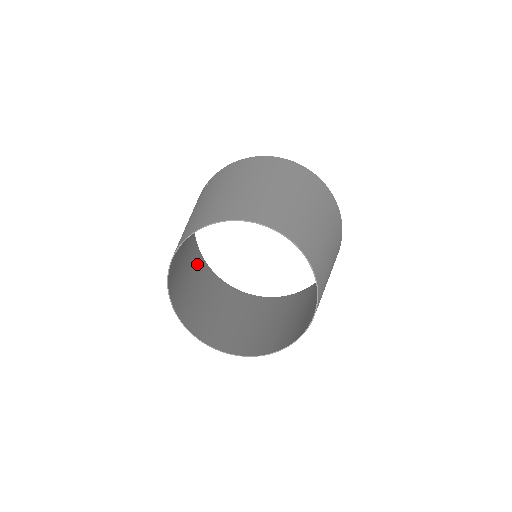
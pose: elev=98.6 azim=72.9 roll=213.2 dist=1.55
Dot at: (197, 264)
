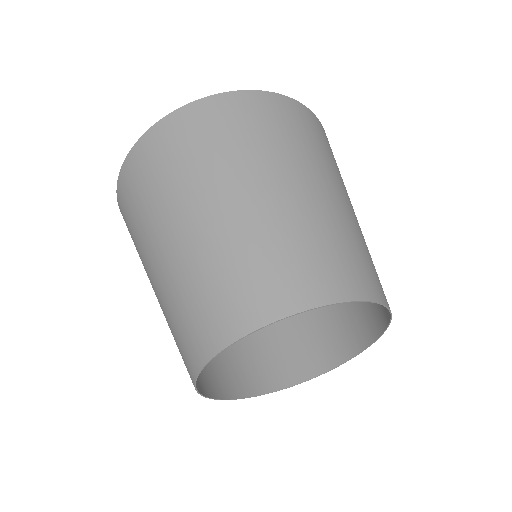
Dot at: occluded
